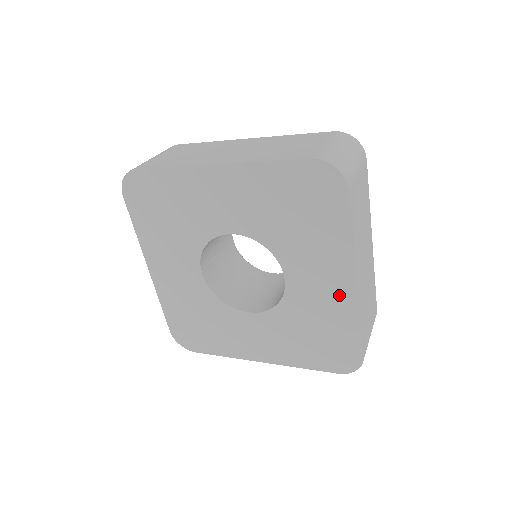
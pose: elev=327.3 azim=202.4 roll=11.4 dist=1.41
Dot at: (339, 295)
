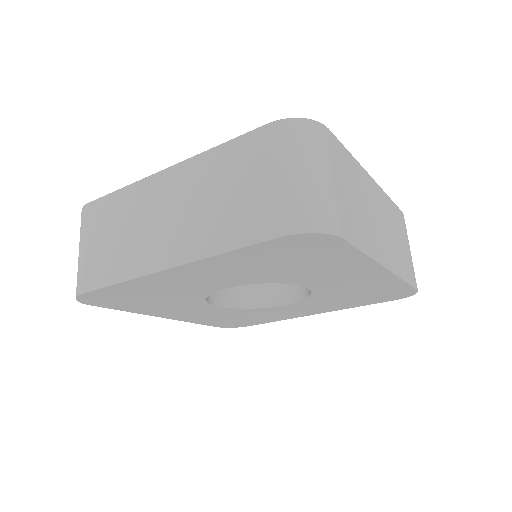
Dot at: (372, 278)
